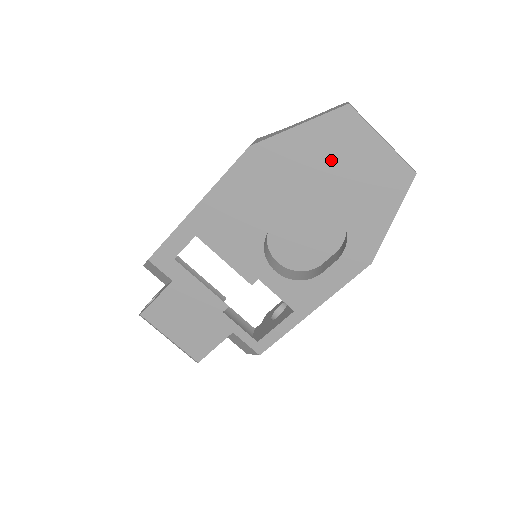
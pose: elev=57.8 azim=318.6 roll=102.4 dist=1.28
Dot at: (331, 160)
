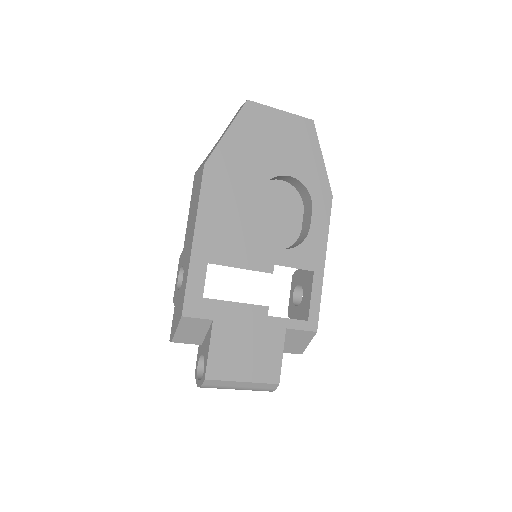
Dot at: (262, 142)
